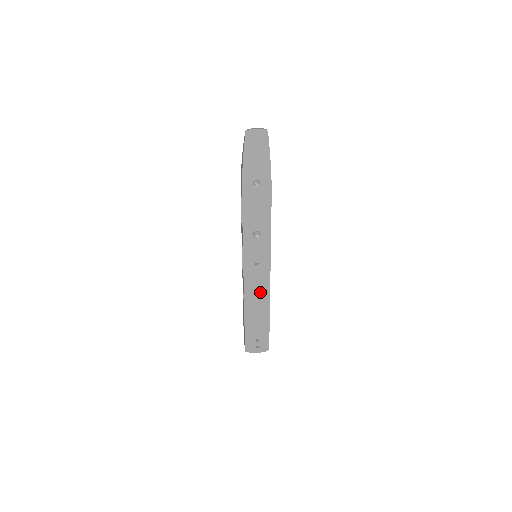
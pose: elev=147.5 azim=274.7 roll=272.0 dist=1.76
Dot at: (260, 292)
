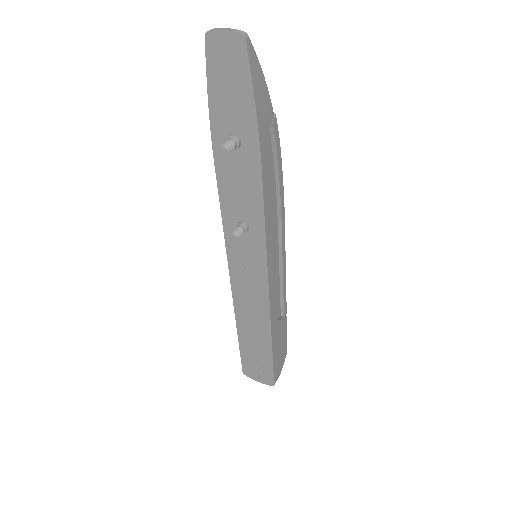
Dot at: (256, 310)
